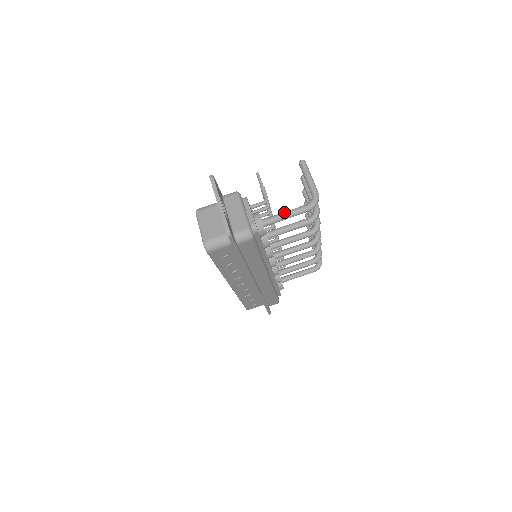
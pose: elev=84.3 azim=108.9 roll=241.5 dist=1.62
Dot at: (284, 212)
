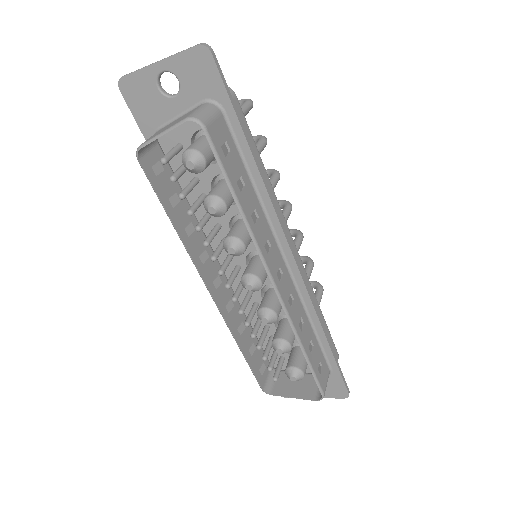
Dot at: occluded
